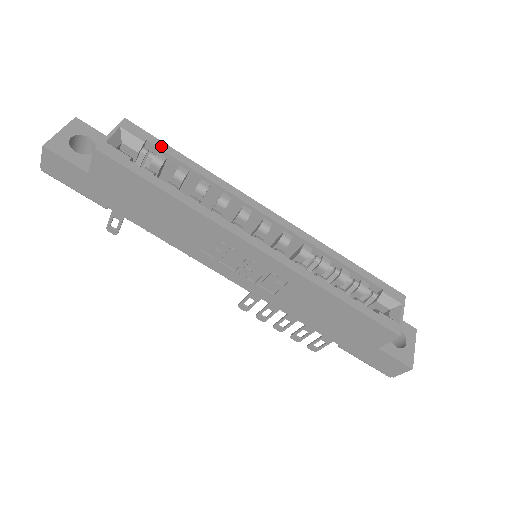
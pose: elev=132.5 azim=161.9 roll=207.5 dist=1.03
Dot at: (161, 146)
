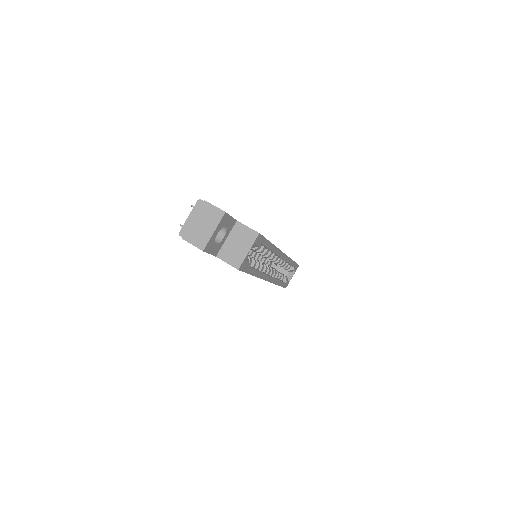
Dot at: (265, 243)
